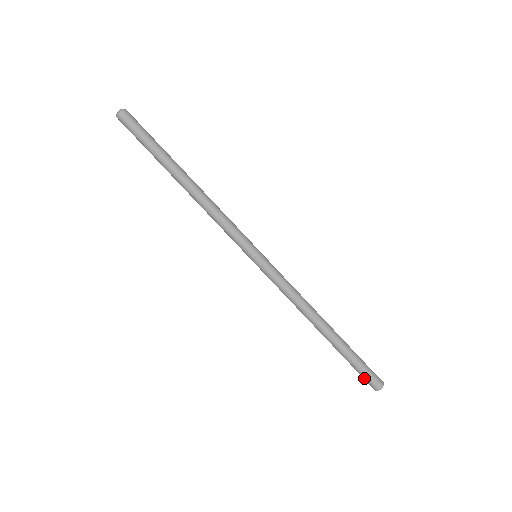
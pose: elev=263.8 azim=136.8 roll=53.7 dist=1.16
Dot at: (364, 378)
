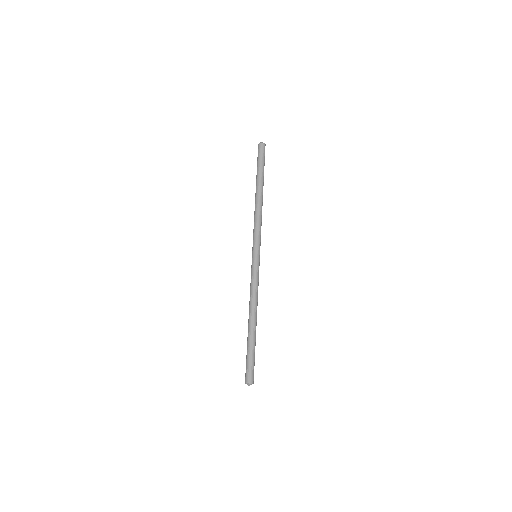
Dot at: (246, 369)
